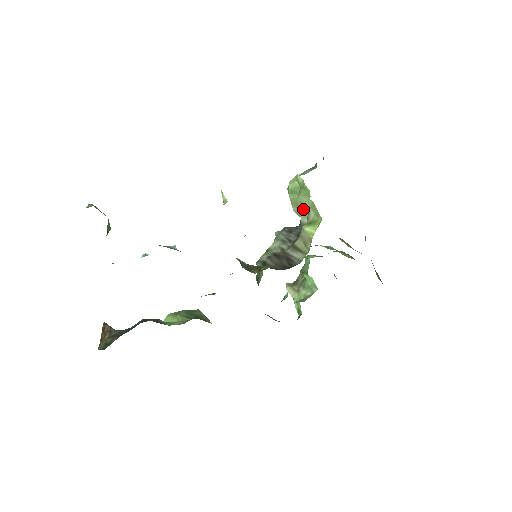
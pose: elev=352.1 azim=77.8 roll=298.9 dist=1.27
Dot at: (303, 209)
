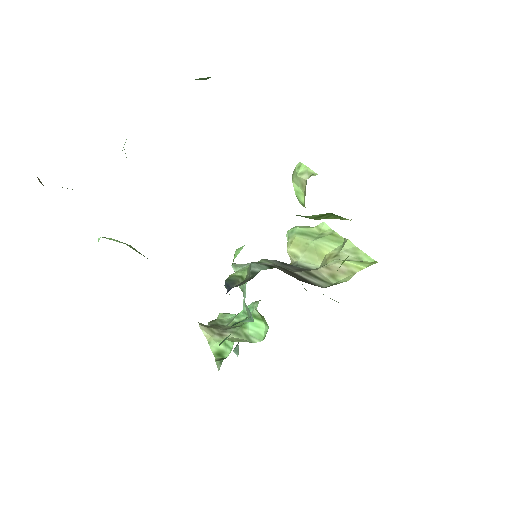
Dot at: (313, 253)
